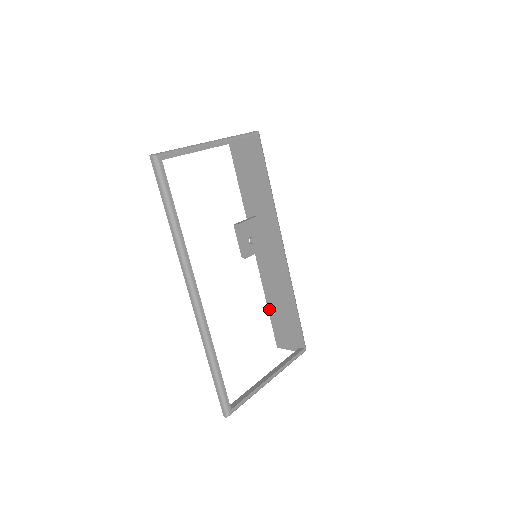
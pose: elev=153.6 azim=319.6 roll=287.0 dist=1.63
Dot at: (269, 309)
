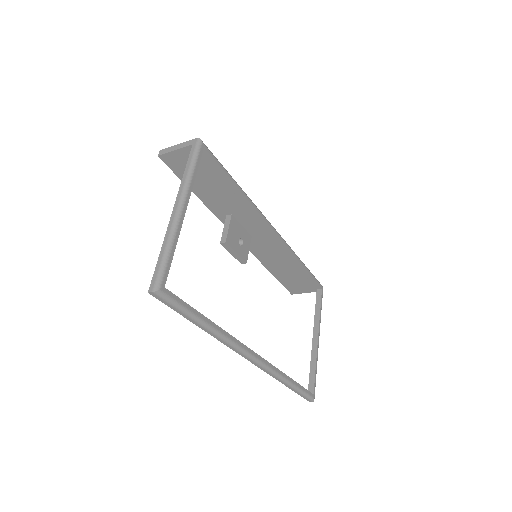
Dot at: (273, 274)
